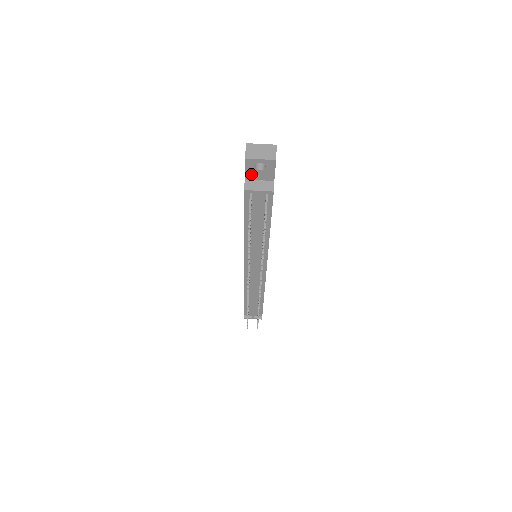
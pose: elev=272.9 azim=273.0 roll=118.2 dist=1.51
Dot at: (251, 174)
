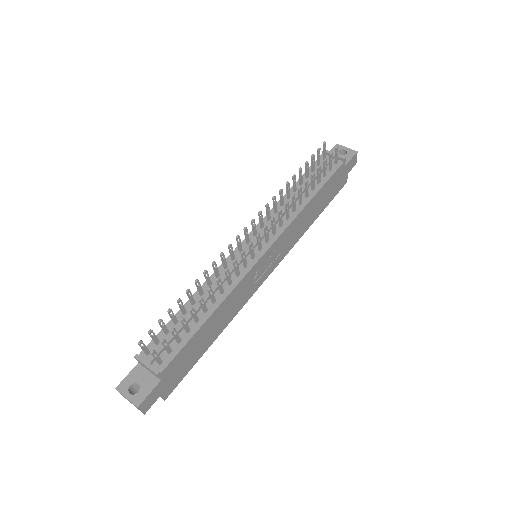
Dot at: occluded
